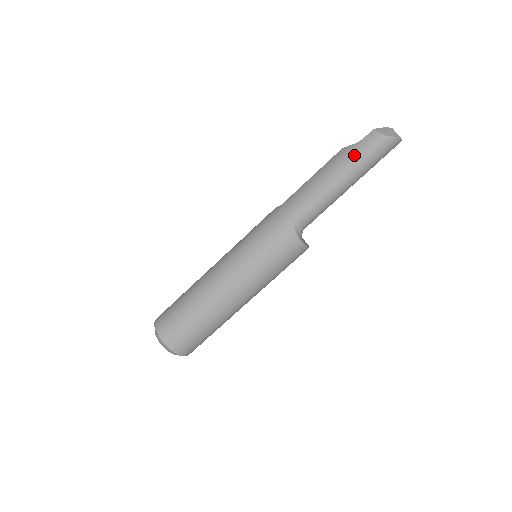
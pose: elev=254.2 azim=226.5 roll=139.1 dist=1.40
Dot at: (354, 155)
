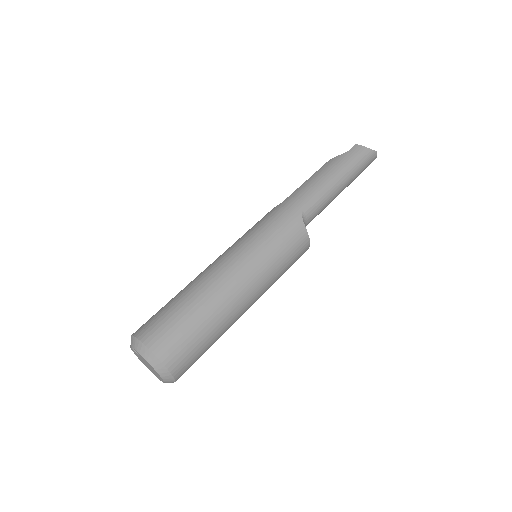
Dot at: (345, 161)
